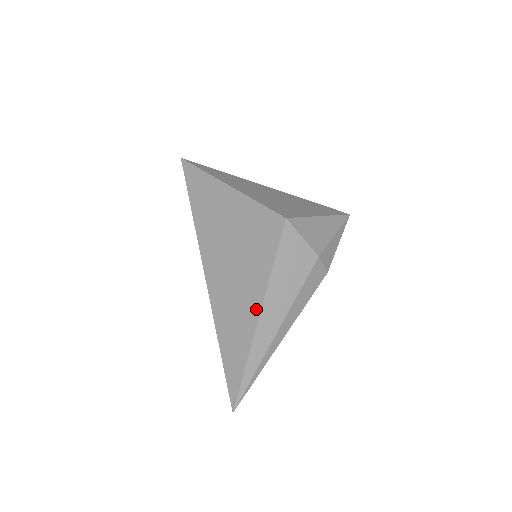
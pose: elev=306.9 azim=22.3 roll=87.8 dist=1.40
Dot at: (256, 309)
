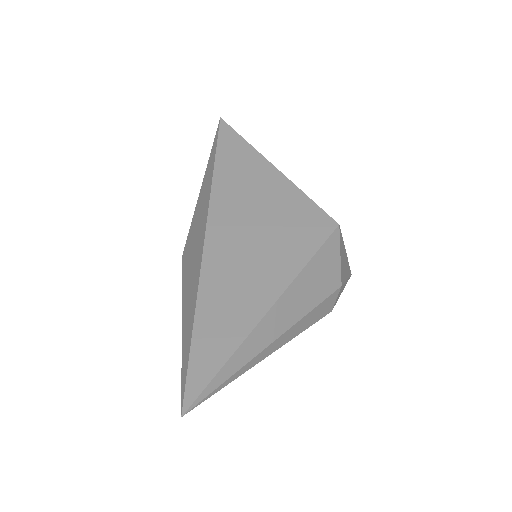
Dot at: (269, 299)
